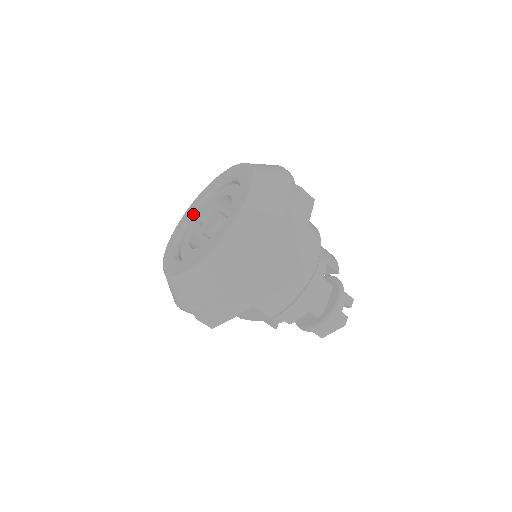
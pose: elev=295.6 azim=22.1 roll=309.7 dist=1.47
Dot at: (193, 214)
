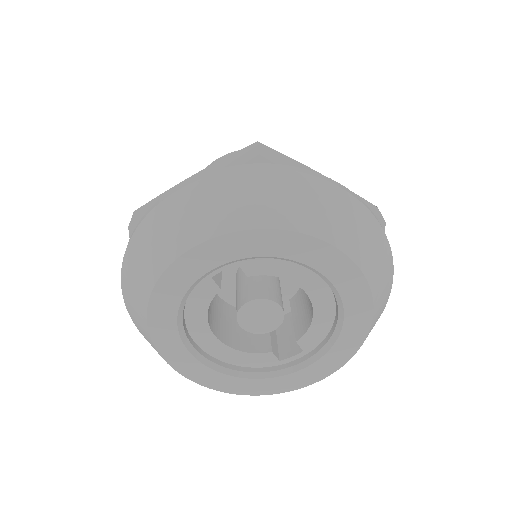
Dot at: (248, 259)
